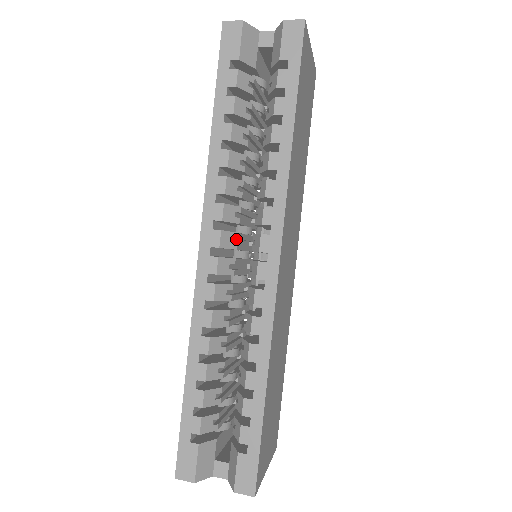
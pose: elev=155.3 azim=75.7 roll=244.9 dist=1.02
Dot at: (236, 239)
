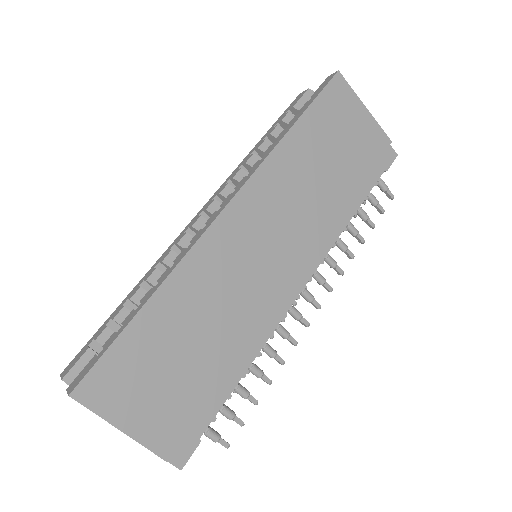
Dot at: occluded
